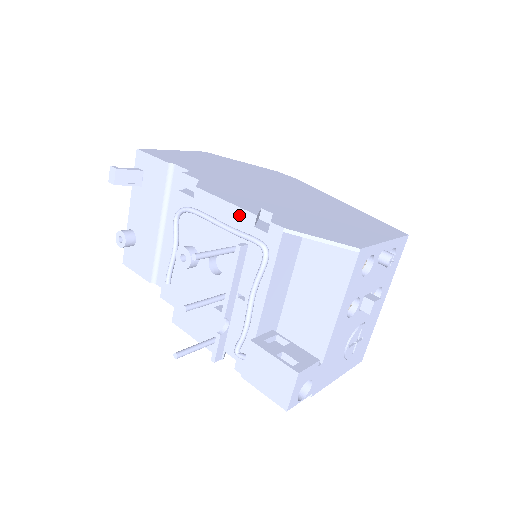
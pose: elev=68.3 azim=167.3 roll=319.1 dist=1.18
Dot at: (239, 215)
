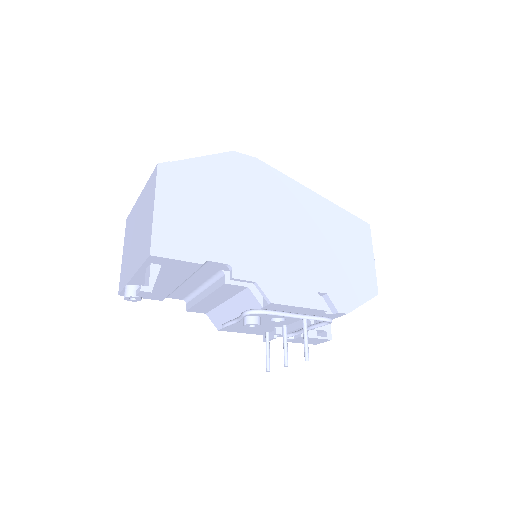
Dot at: (312, 311)
